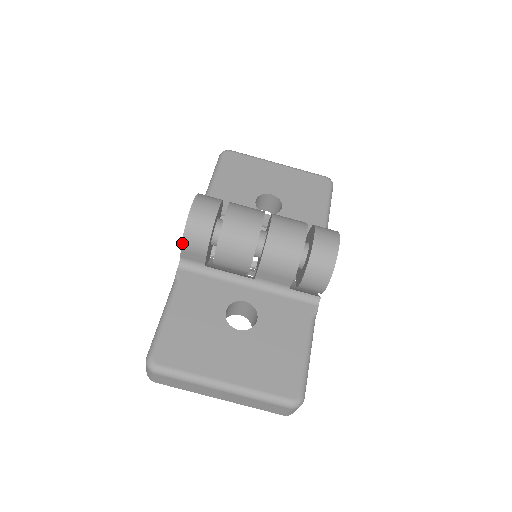
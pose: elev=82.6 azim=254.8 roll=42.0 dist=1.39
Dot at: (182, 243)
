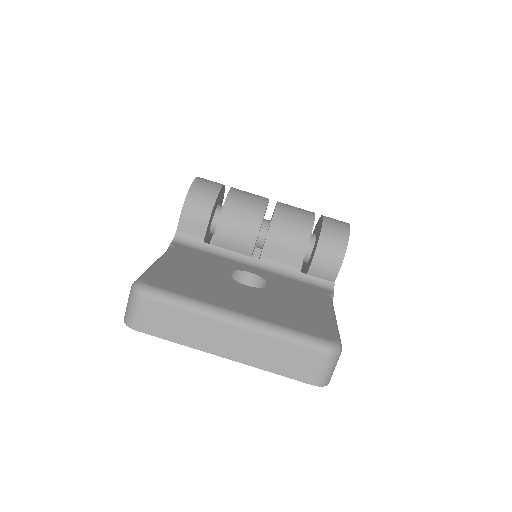
Dot at: (183, 206)
